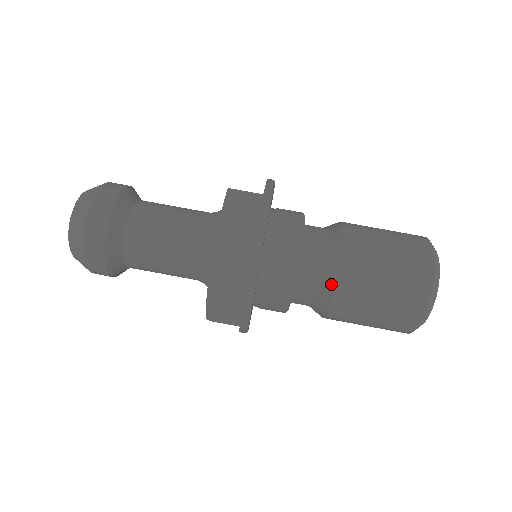
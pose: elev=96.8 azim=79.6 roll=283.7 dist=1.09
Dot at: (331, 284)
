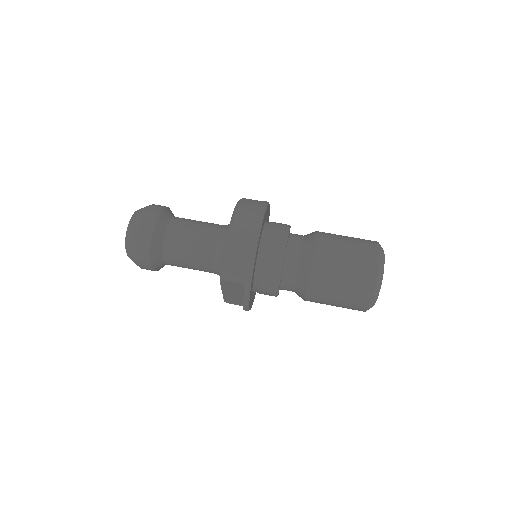
Dot at: (310, 256)
